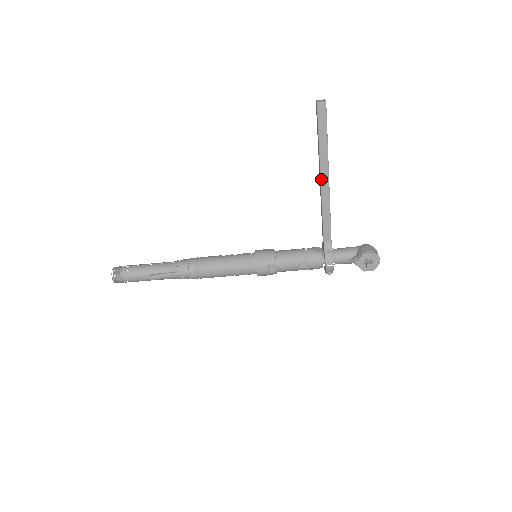
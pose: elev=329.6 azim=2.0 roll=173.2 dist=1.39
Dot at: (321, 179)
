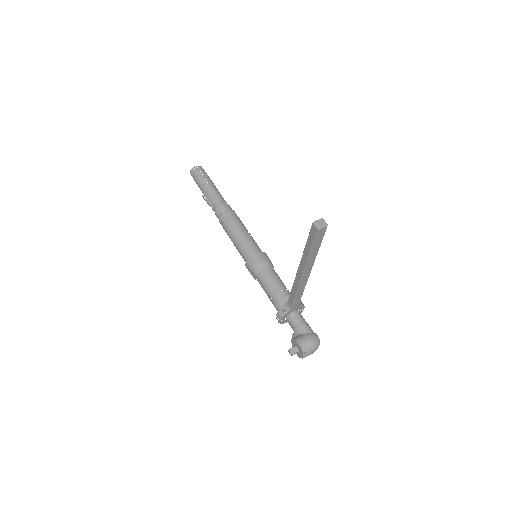
Dot at: (298, 268)
